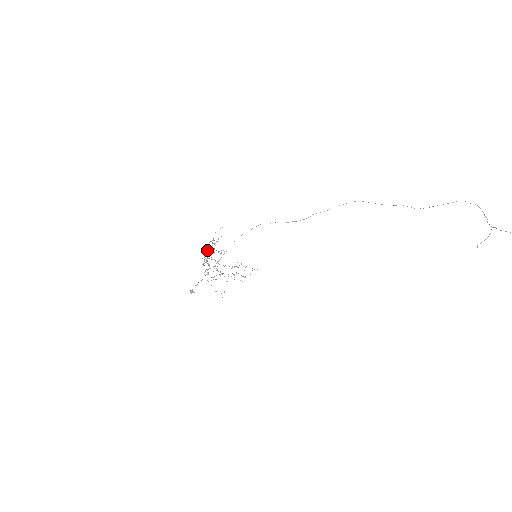
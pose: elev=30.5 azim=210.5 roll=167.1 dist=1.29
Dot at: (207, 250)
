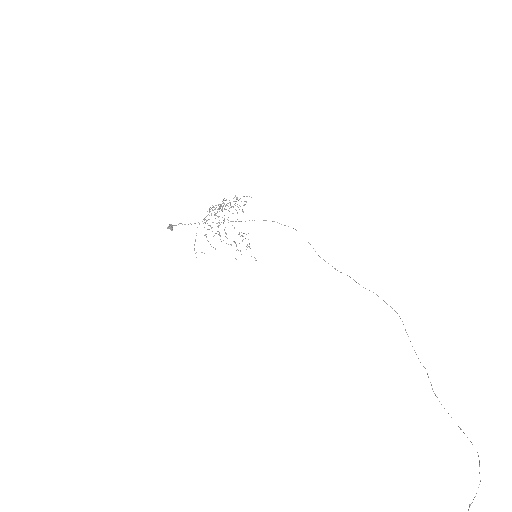
Dot at: occluded
